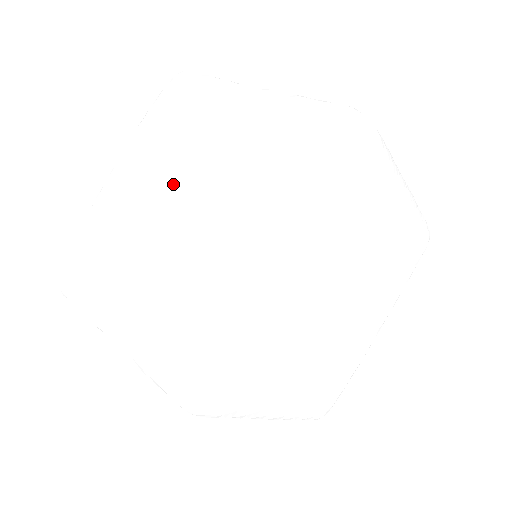
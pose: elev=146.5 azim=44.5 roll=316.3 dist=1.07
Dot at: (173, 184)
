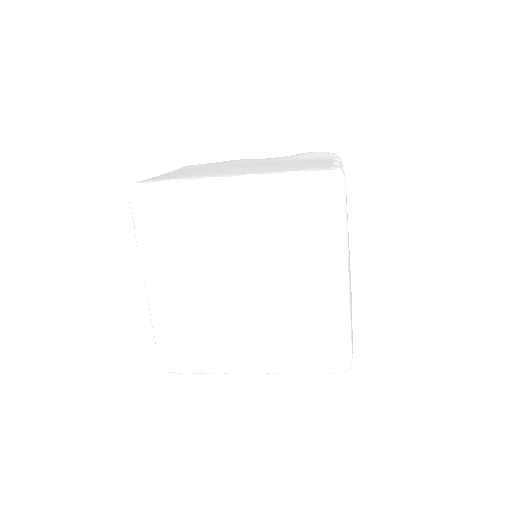
Dot at: occluded
